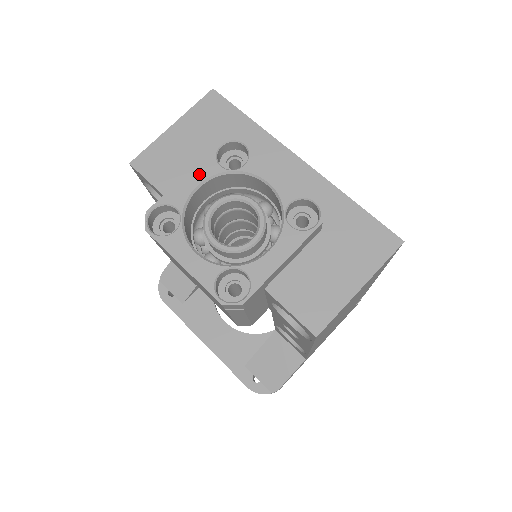
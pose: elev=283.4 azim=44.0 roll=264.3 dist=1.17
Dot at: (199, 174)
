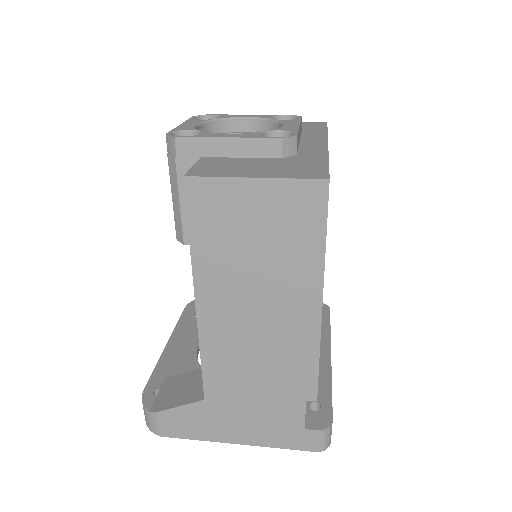
Dot at: (255, 116)
